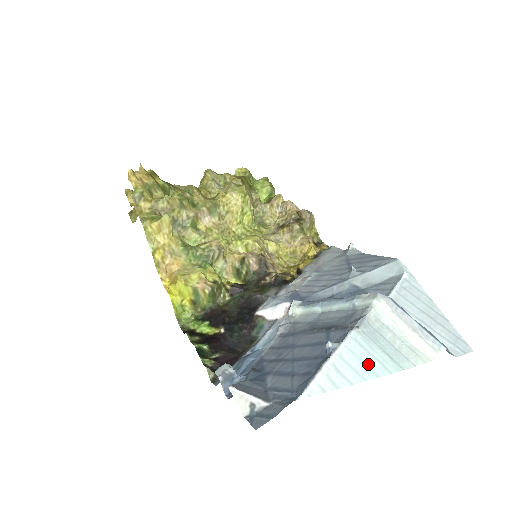
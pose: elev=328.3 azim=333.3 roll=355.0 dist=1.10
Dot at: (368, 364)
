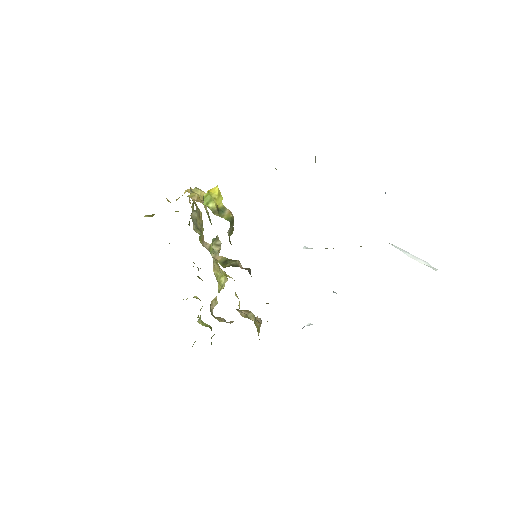
Dot at: occluded
